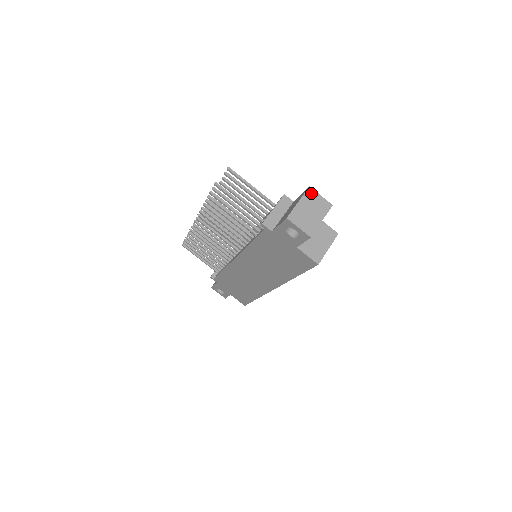
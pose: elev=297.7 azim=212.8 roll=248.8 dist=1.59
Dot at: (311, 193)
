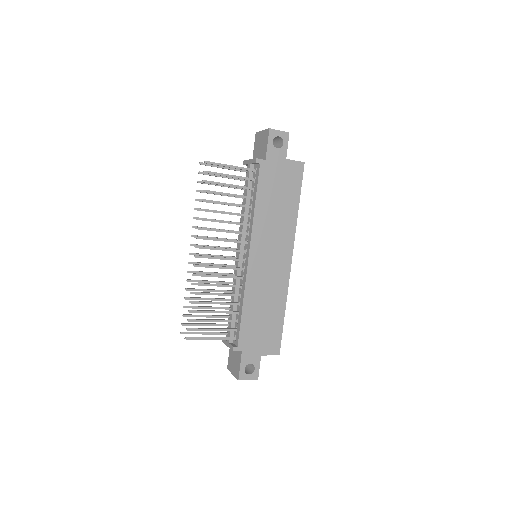
Dot at: occluded
